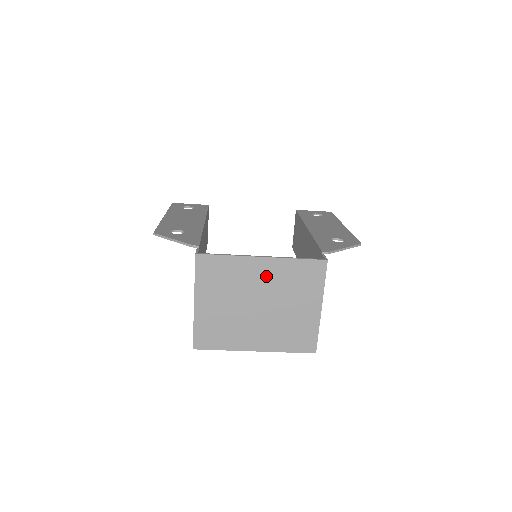
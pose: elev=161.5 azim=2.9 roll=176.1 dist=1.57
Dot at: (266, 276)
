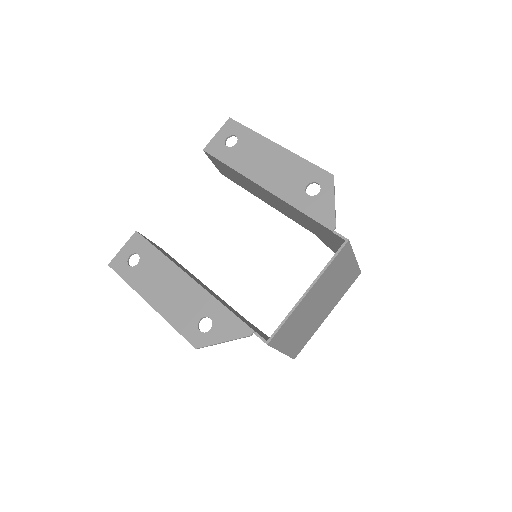
Dot at: (316, 293)
